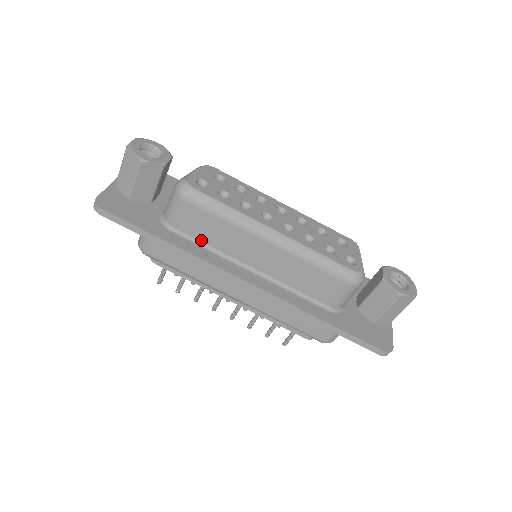
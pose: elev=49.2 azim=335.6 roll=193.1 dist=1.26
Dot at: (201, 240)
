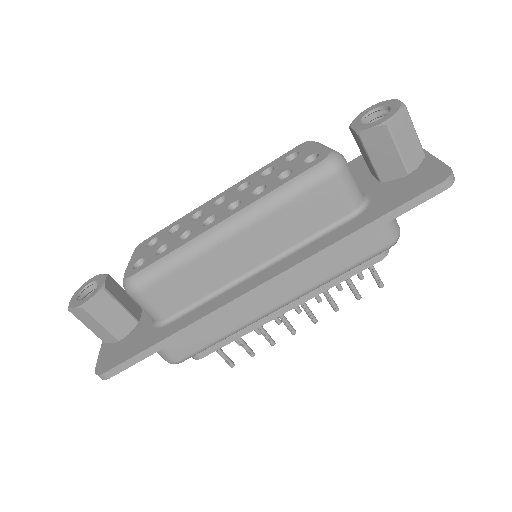
Dot at: (194, 301)
